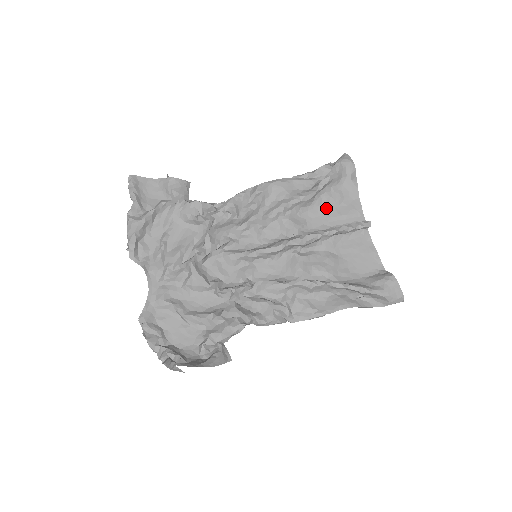
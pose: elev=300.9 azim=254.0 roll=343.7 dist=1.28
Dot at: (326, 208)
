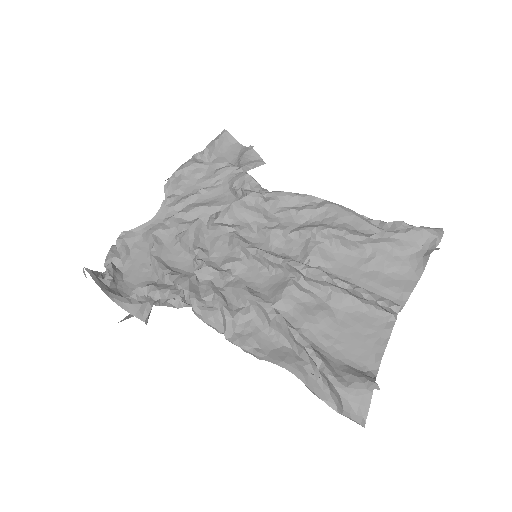
Dot at: (369, 265)
